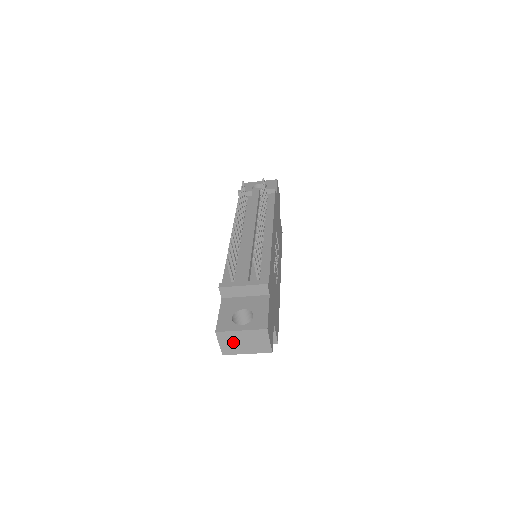
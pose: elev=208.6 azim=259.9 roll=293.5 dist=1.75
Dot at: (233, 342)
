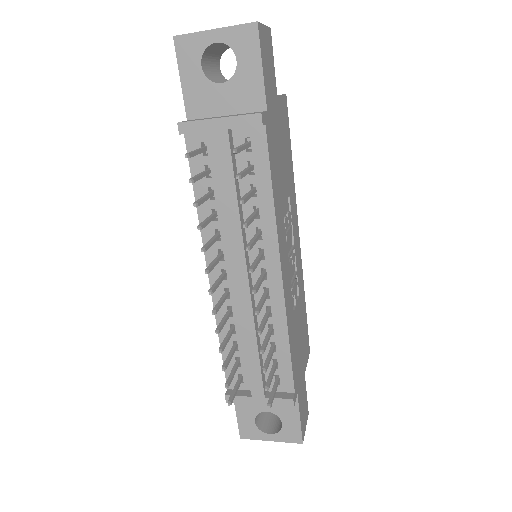
Dot at: occluded
